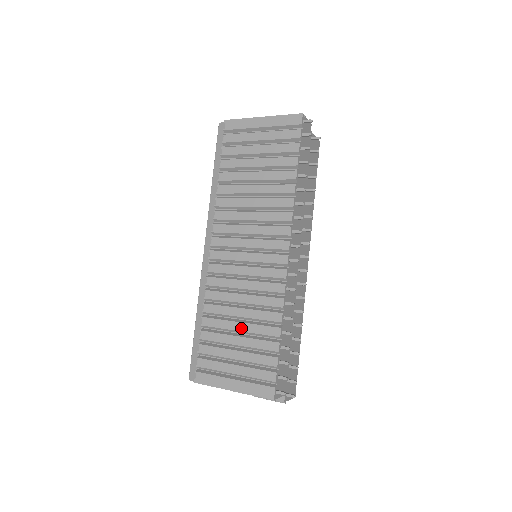
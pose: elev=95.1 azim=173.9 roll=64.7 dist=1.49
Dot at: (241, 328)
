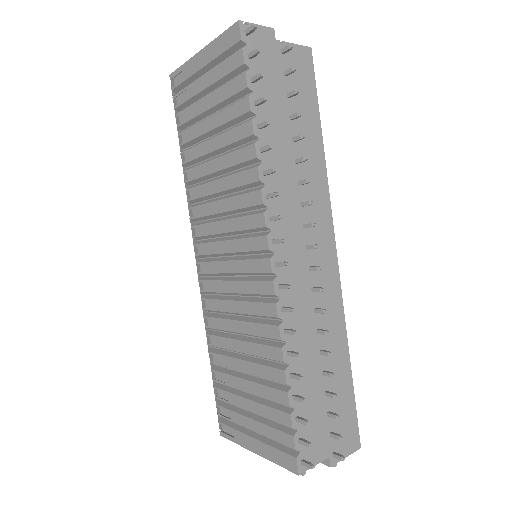
Dot at: (245, 368)
